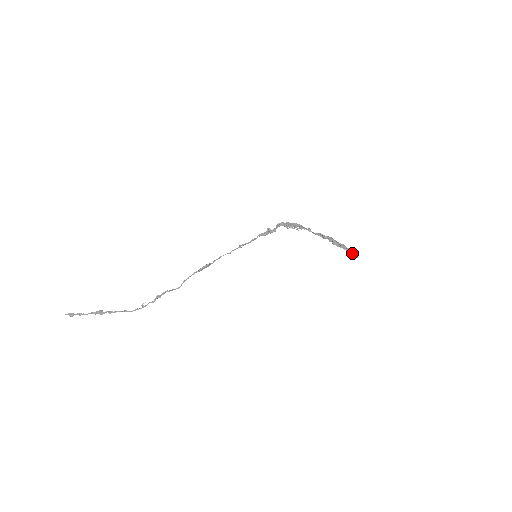
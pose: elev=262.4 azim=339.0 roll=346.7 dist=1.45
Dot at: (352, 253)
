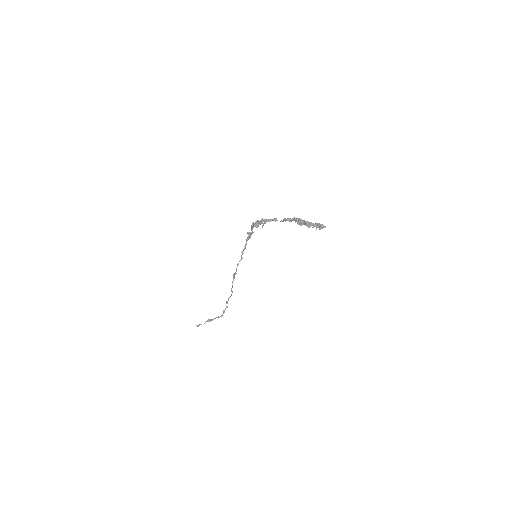
Dot at: (316, 227)
